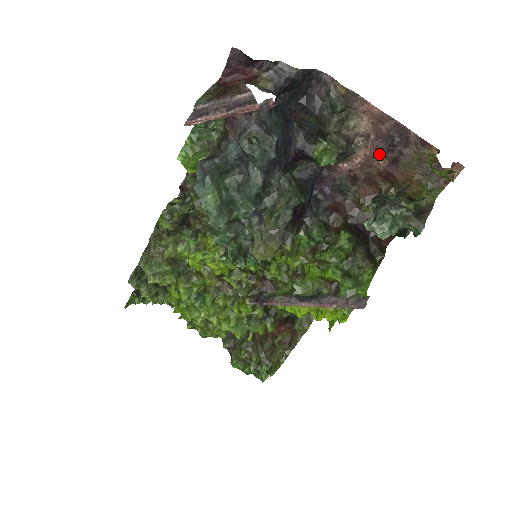
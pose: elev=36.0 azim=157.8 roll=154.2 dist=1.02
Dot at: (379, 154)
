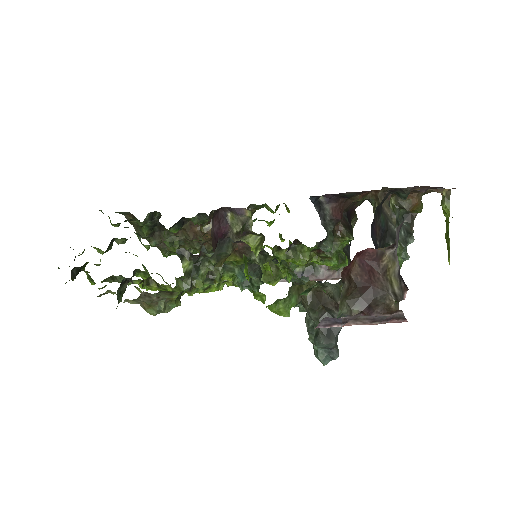
Dot at: occluded
